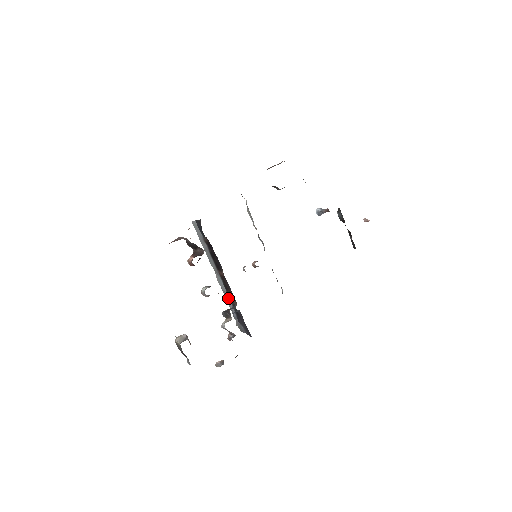
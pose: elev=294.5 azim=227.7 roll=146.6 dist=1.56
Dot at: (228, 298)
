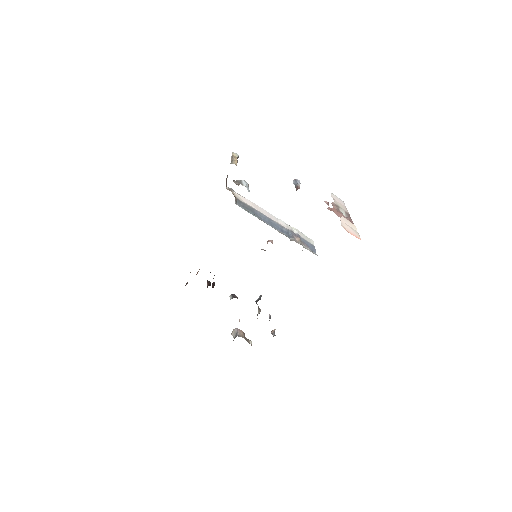
Dot at: occluded
